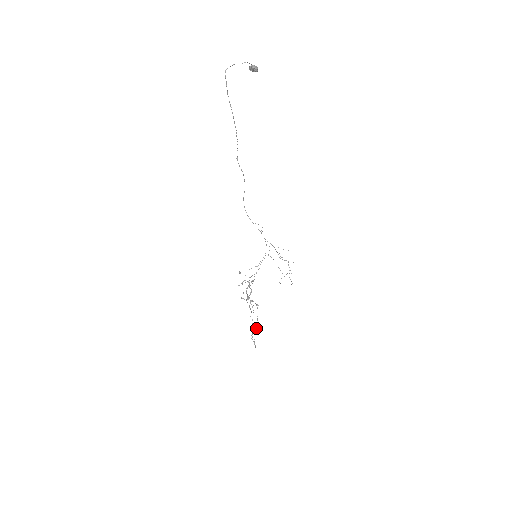
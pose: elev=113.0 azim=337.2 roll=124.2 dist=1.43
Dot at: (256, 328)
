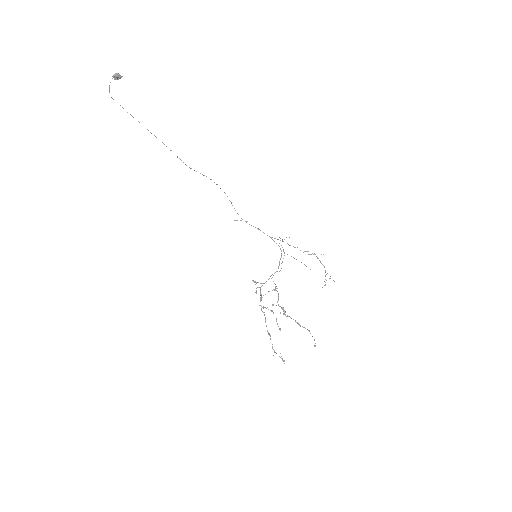
Dot at: occluded
